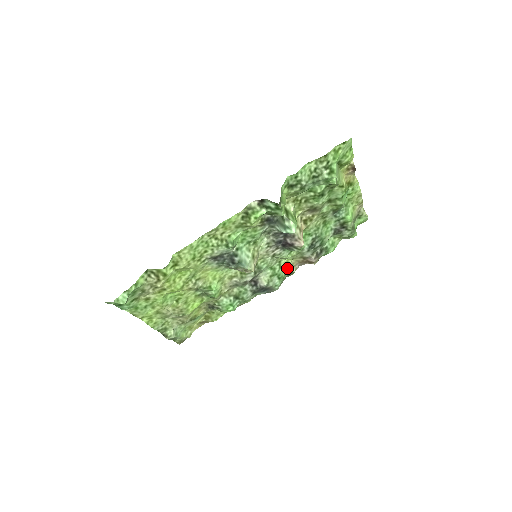
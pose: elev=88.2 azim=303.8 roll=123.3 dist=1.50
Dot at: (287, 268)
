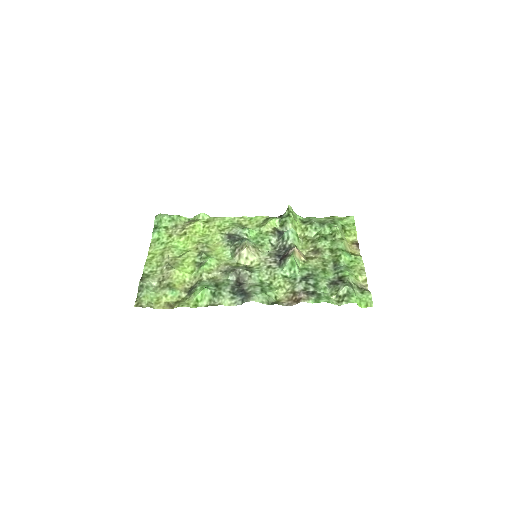
Dot at: (274, 299)
